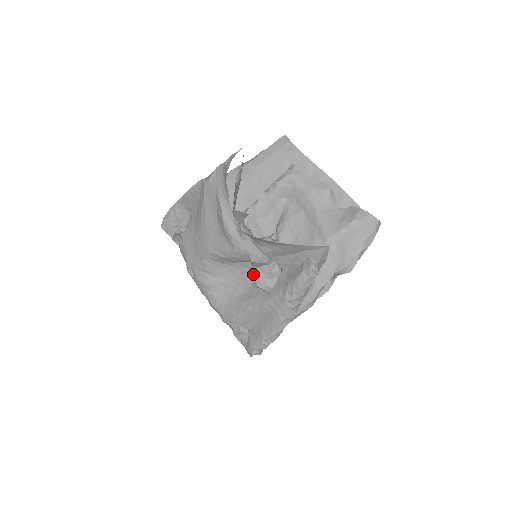
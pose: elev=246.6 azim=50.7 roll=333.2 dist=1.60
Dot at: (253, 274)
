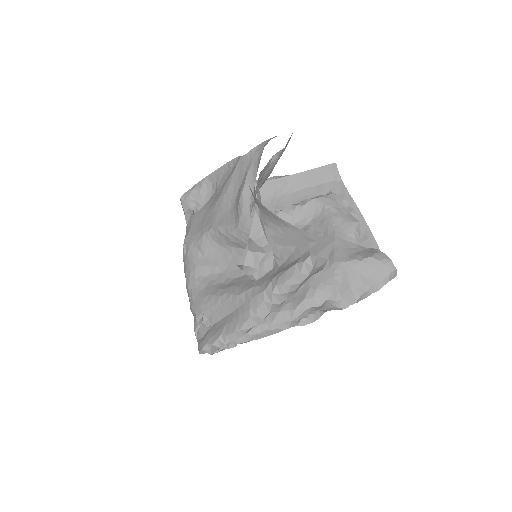
Dot at: (245, 257)
